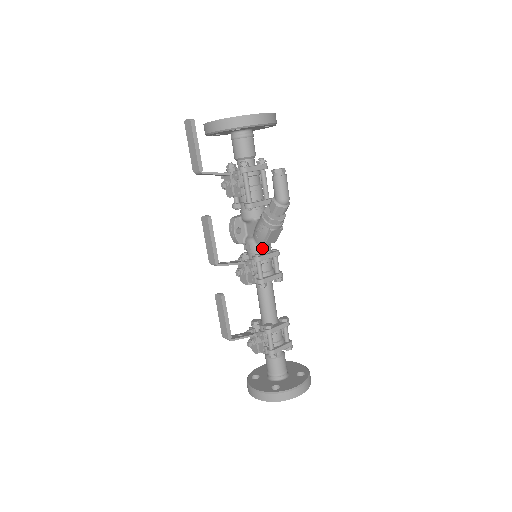
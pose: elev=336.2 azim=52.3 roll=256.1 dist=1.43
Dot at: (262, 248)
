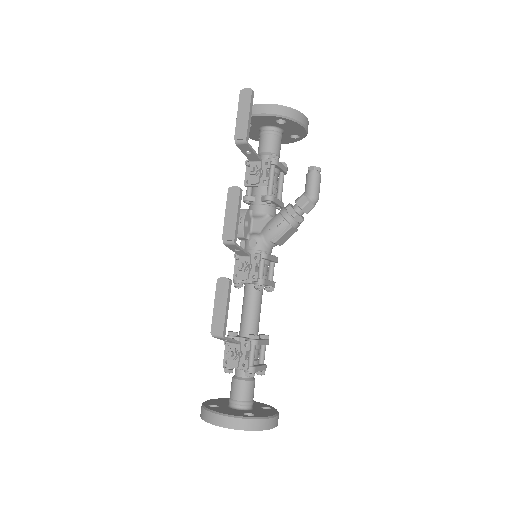
Dot at: (268, 247)
